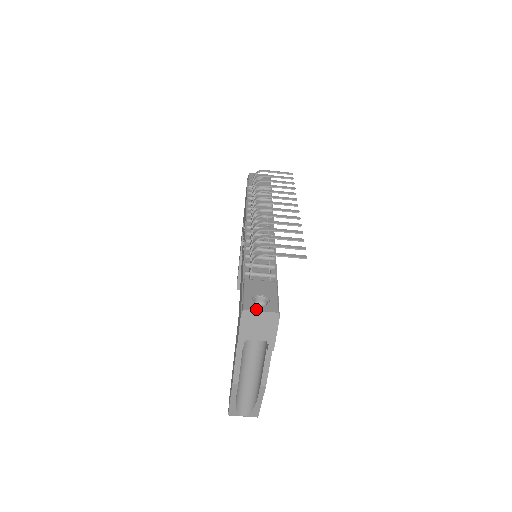
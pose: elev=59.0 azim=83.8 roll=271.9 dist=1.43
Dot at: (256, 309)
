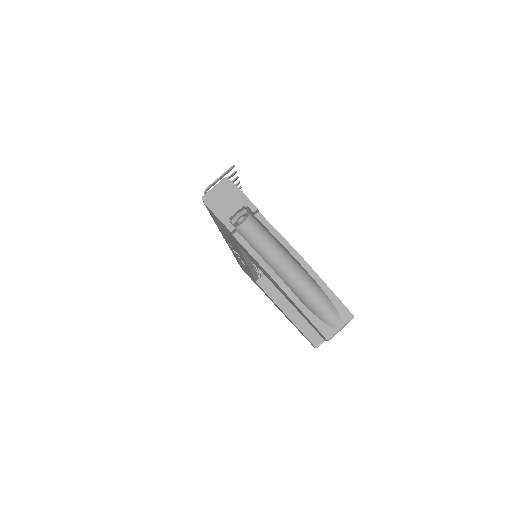
Dot at: (210, 191)
